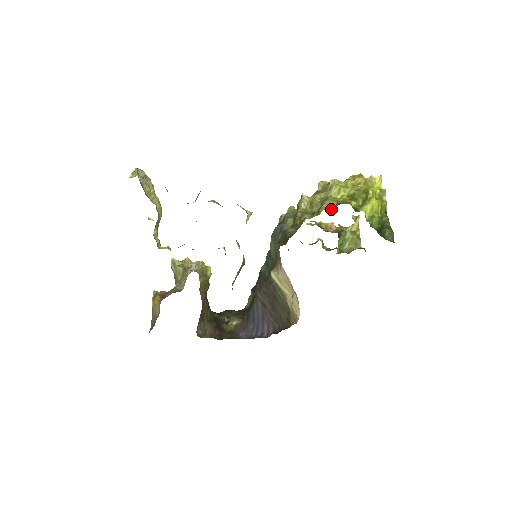
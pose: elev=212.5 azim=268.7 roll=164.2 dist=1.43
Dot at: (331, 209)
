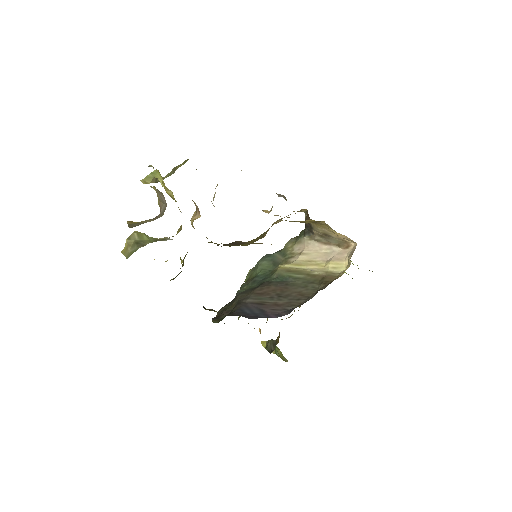
Dot at: occluded
